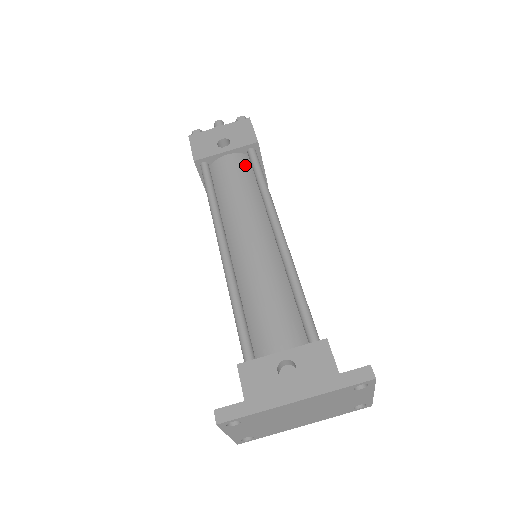
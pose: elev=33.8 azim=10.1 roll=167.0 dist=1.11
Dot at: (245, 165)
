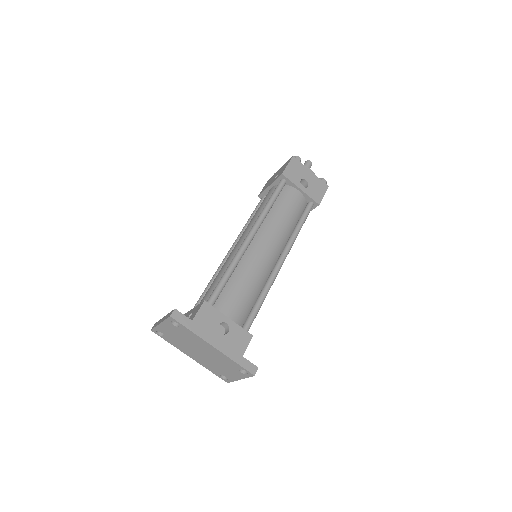
Dot at: (301, 207)
